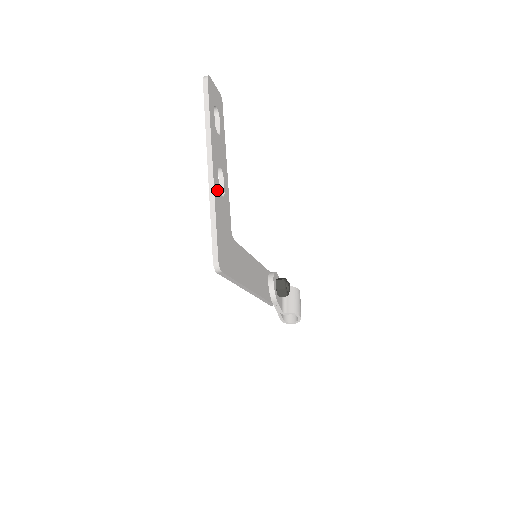
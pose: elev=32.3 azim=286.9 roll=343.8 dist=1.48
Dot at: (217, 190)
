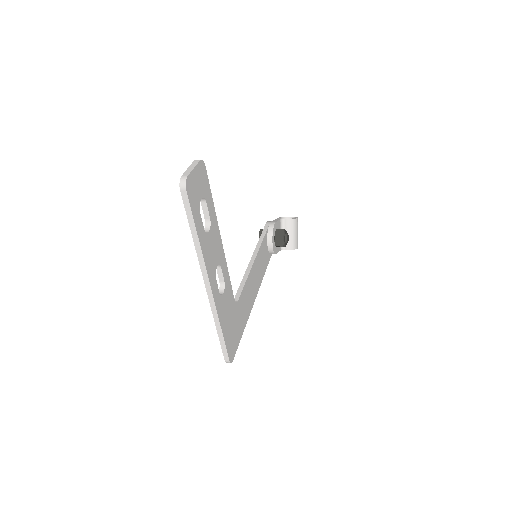
Dot at: (219, 301)
